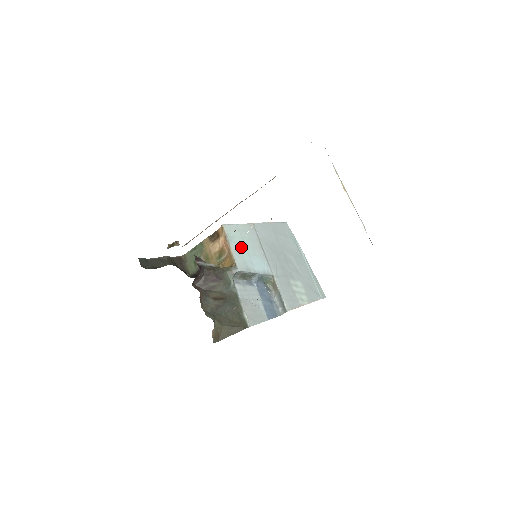
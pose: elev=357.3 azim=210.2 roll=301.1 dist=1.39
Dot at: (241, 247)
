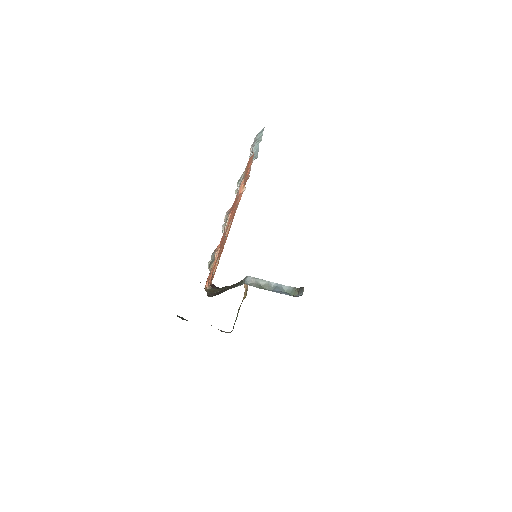
Dot at: occluded
